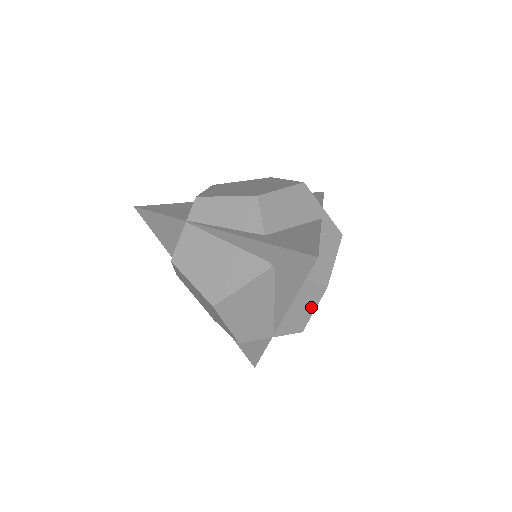
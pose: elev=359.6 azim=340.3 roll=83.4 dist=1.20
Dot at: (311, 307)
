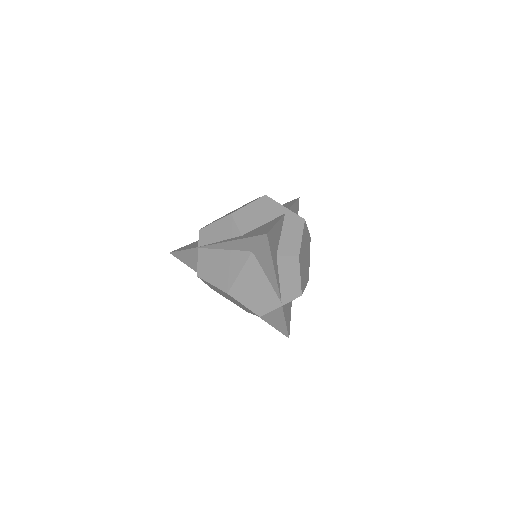
Dot at: (296, 274)
